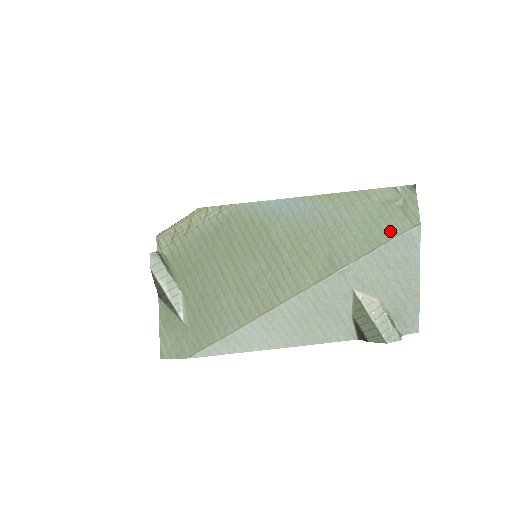
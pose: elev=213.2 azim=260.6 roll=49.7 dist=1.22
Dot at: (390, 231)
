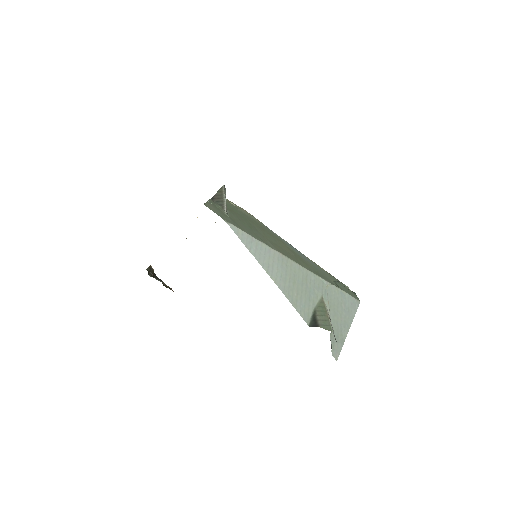
Dot at: (347, 291)
